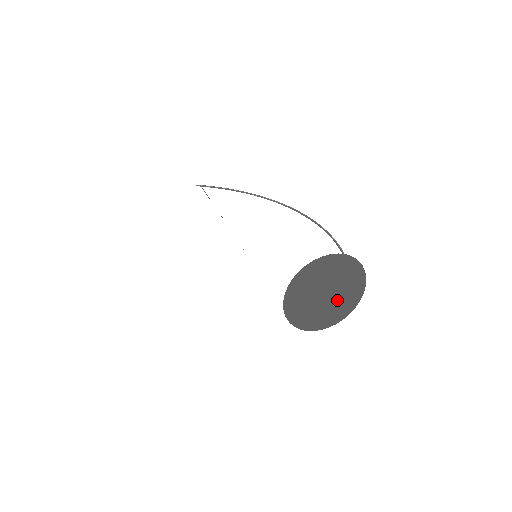
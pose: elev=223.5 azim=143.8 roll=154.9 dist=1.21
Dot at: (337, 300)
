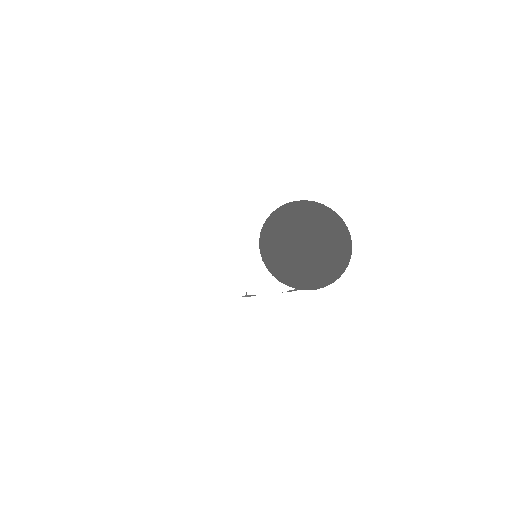
Dot at: (320, 255)
